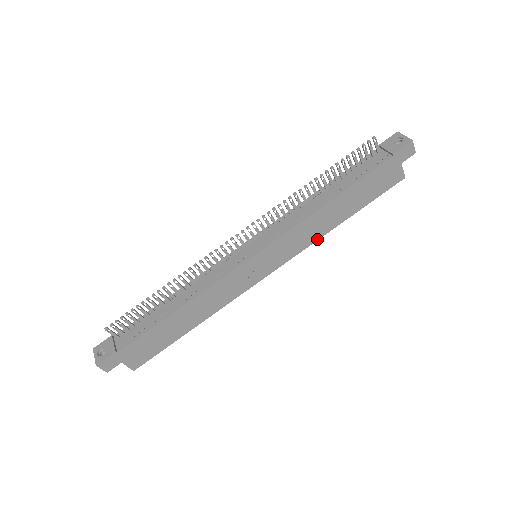
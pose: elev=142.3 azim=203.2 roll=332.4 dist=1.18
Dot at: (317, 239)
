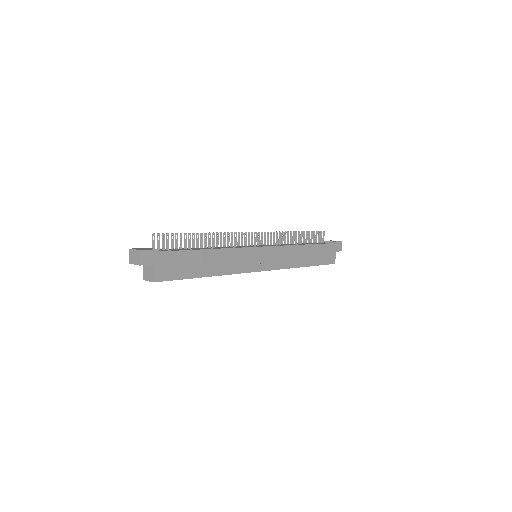
Dot at: (291, 267)
